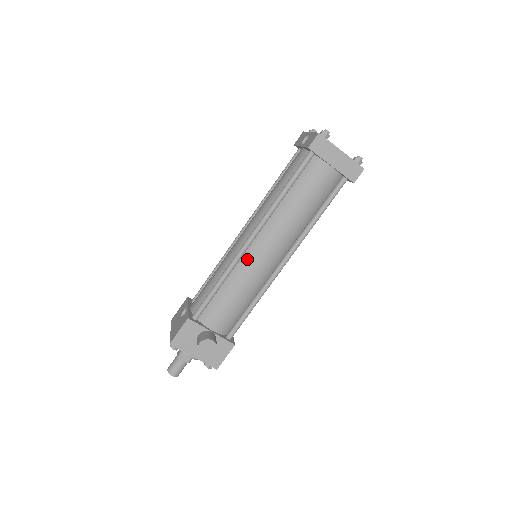
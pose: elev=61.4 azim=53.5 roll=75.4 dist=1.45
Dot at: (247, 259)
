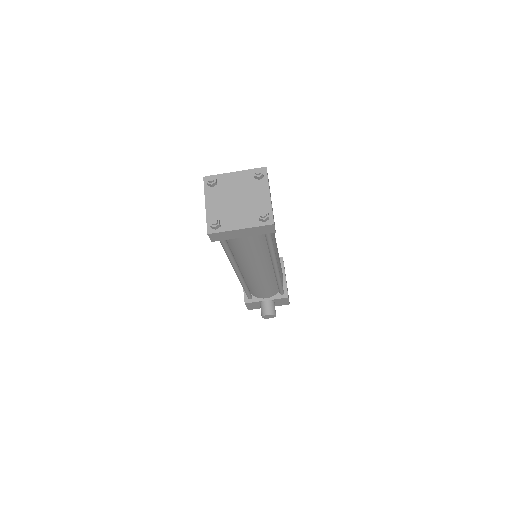
Dot at: (248, 277)
